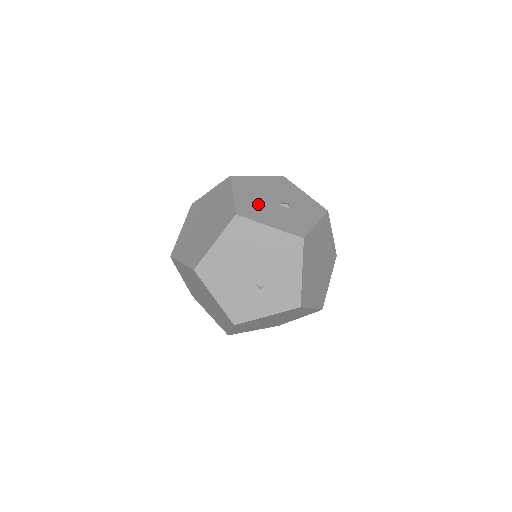
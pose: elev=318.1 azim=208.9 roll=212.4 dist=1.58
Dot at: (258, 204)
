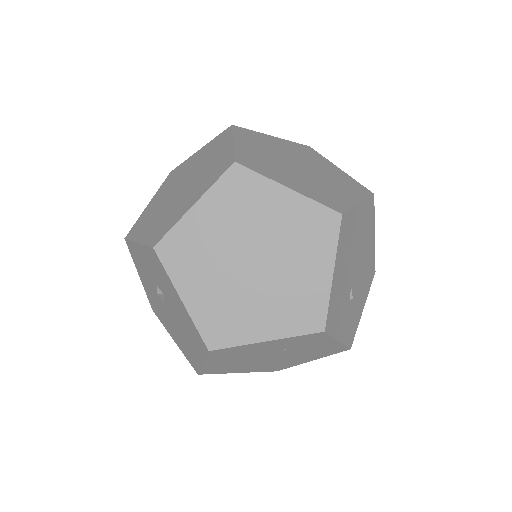
Dot at: occluded
